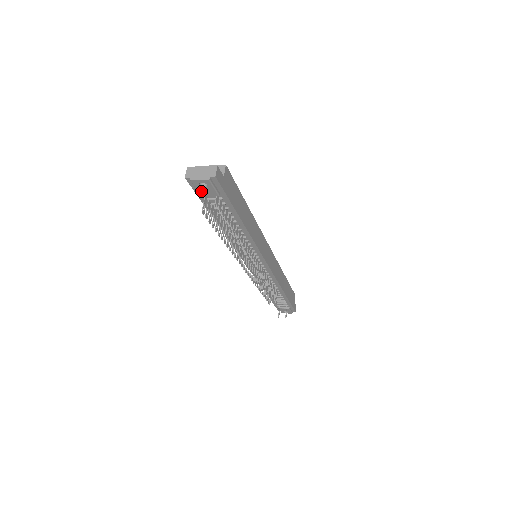
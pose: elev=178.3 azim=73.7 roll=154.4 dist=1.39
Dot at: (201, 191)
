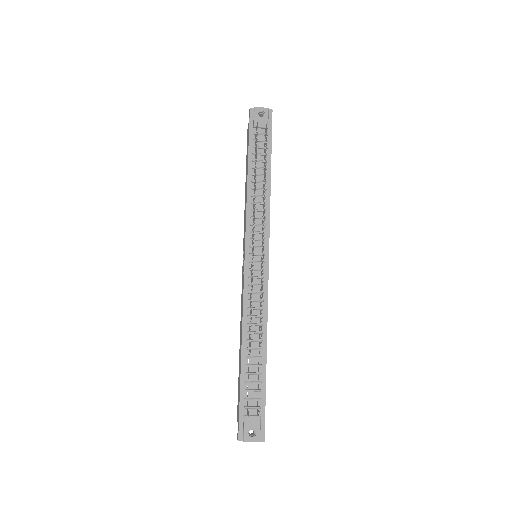
Dot at: (257, 120)
